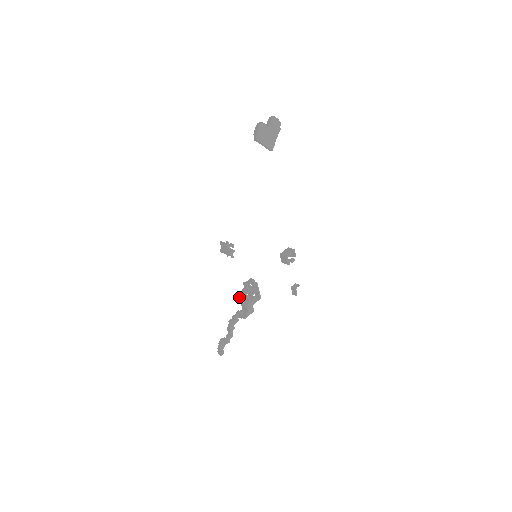
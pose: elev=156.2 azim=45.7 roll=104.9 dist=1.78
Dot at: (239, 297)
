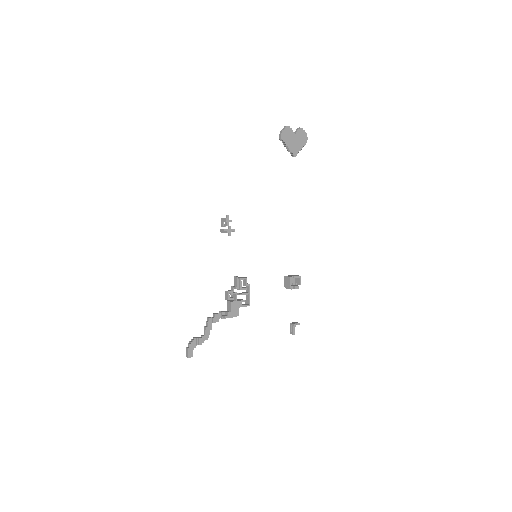
Dot at: occluded
